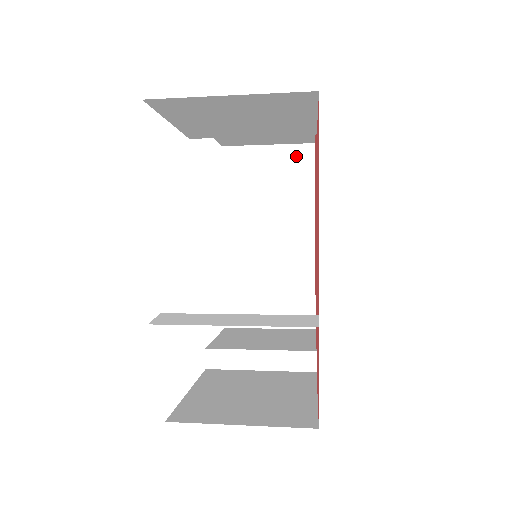
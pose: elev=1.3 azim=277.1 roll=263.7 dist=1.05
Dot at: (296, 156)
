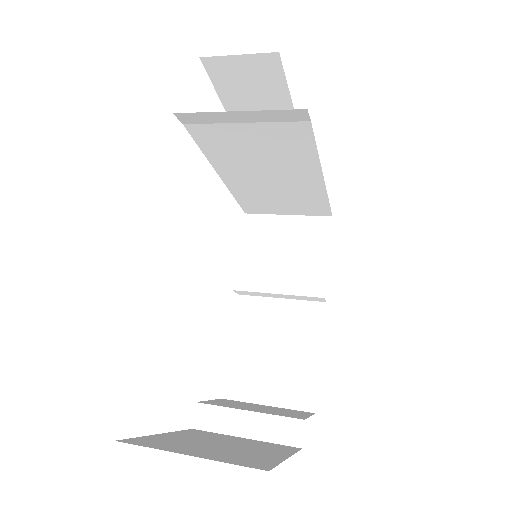
Dot at: (282, 119)
